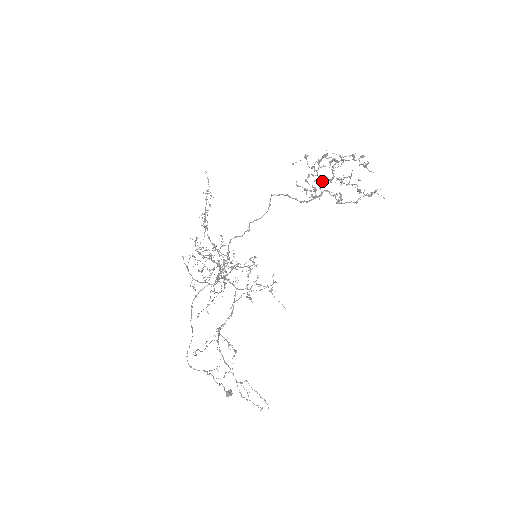
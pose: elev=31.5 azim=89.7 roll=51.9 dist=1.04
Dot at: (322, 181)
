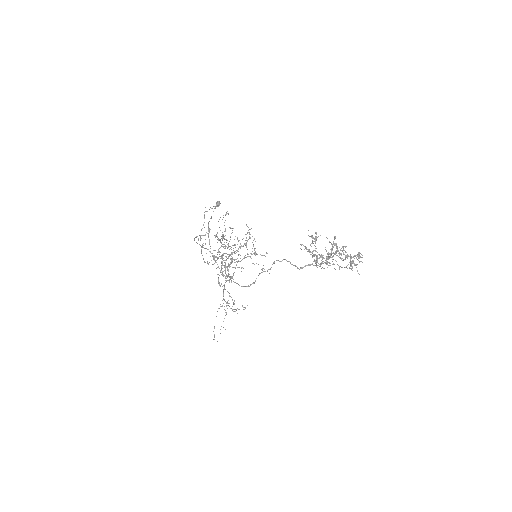
Dot at: (320, 257)
